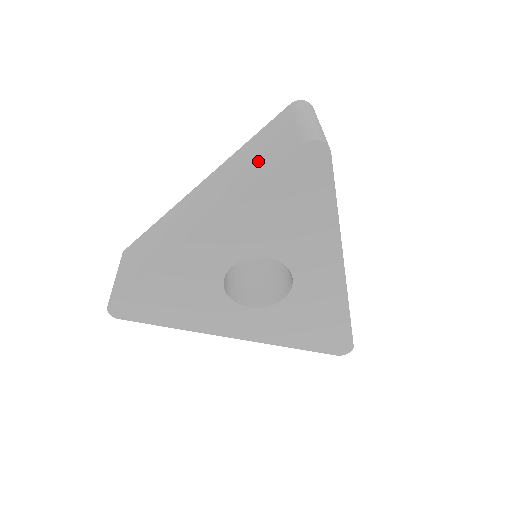
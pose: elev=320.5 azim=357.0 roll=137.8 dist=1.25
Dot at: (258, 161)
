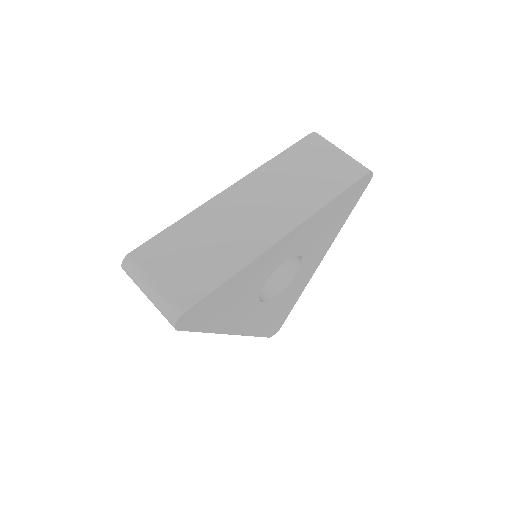
Dot at: (319, 178)
